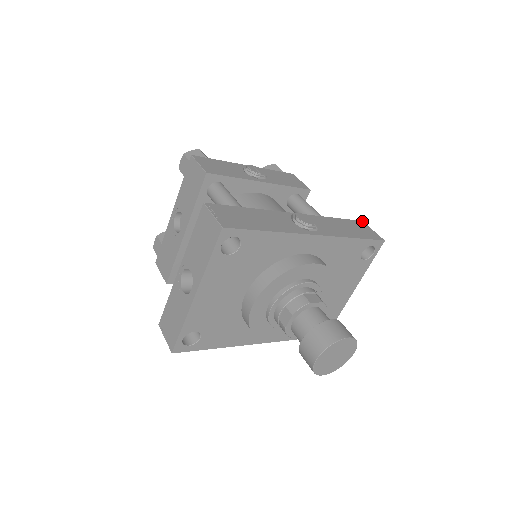
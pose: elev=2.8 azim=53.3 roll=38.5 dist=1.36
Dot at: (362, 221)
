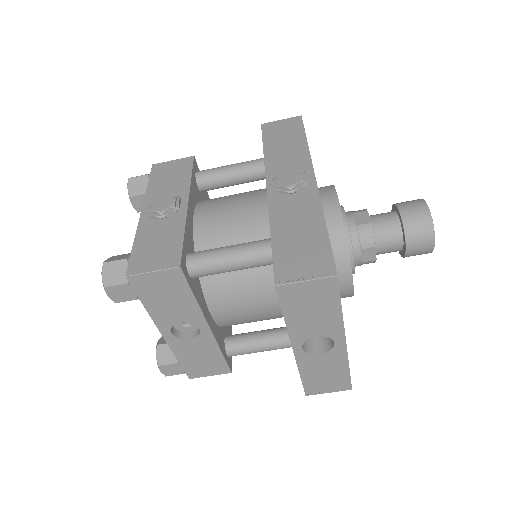
Dot at: (262, 124)
